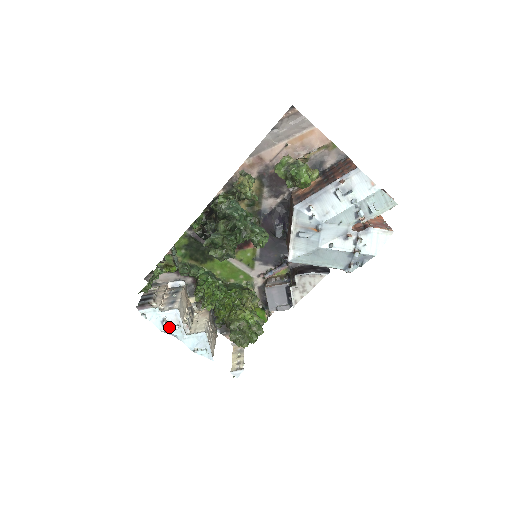
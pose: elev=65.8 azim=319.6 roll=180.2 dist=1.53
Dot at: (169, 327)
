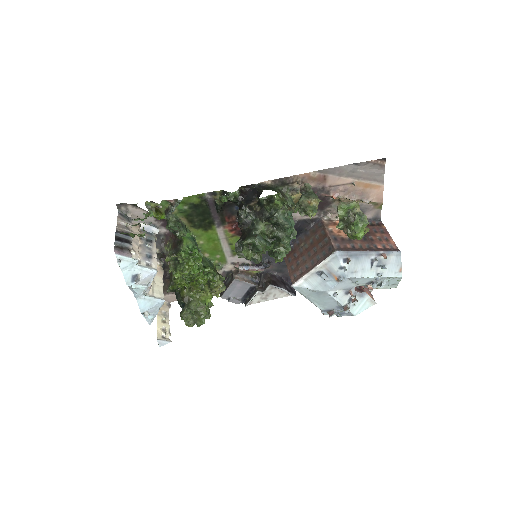
Dot at: occluded
